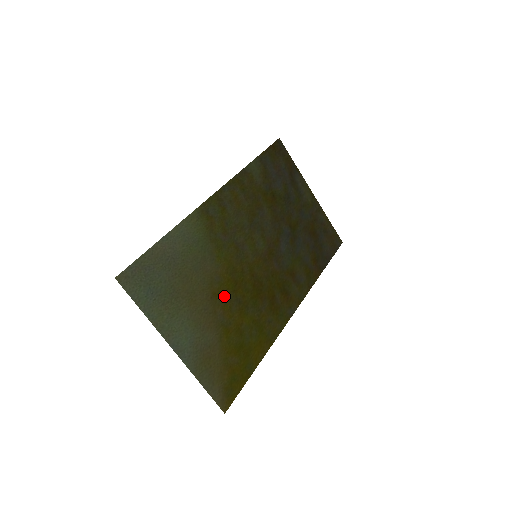
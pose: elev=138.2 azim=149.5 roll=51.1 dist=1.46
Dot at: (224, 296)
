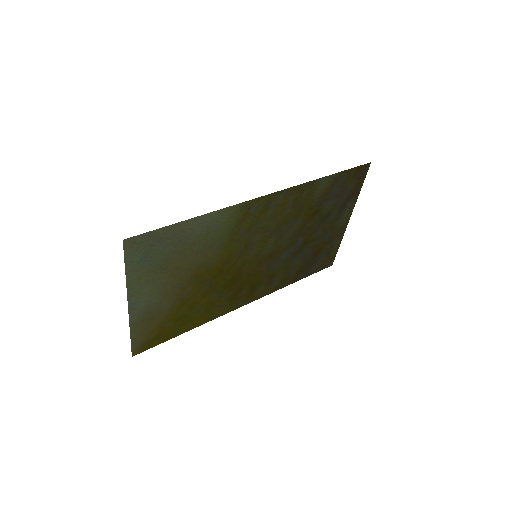
Dot at: (203, 279)
